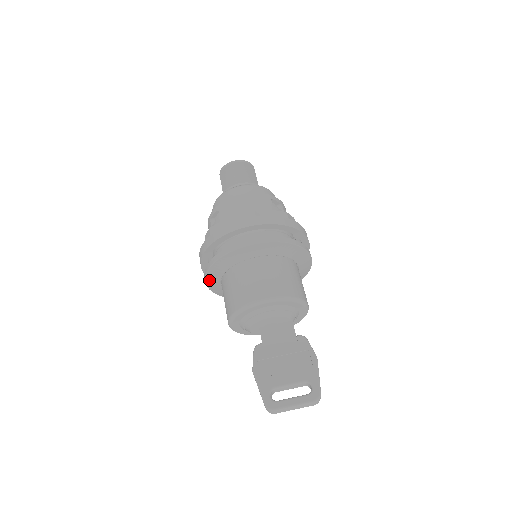
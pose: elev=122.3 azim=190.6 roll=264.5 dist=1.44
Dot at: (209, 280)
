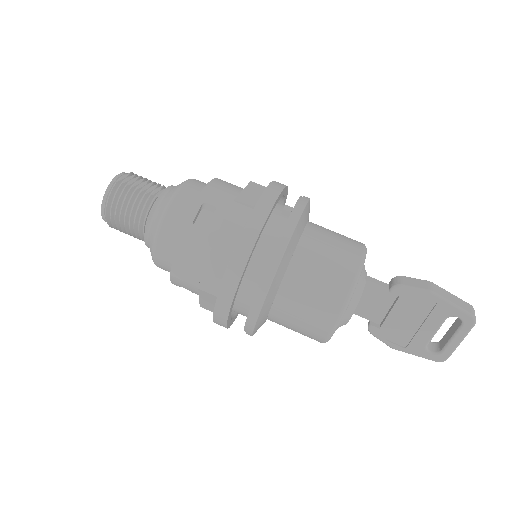
Dot at: occluded
